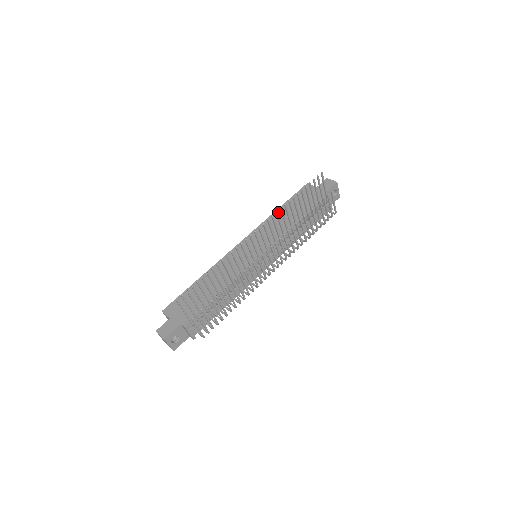
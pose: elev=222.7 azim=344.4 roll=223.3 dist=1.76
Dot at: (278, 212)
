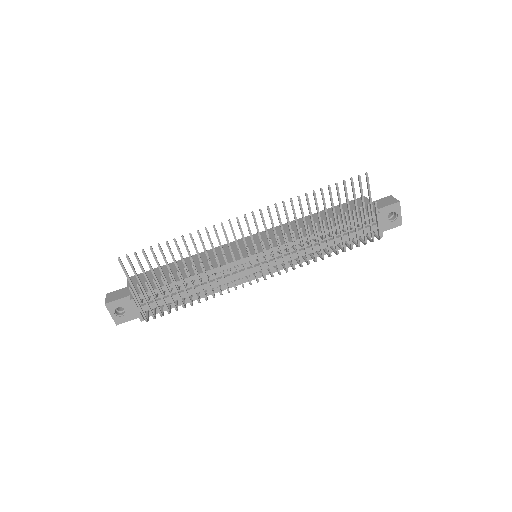
Dot at: (309, 217)
